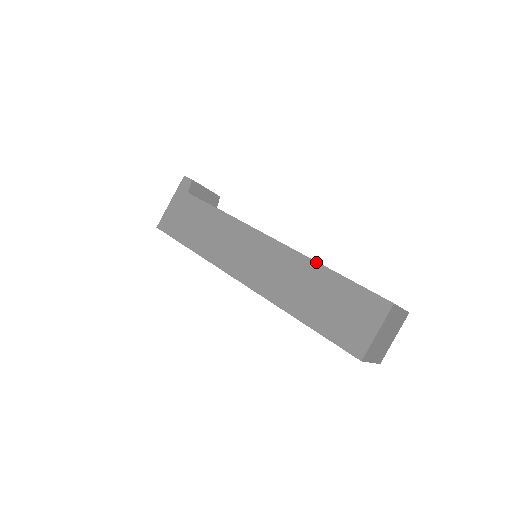
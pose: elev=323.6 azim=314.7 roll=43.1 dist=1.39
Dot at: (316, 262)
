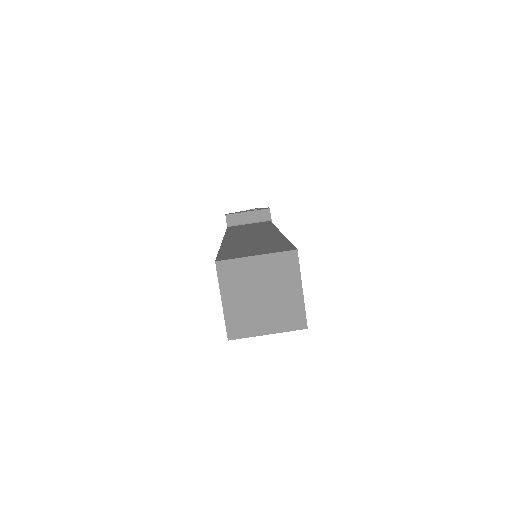
Dot at: occluded
